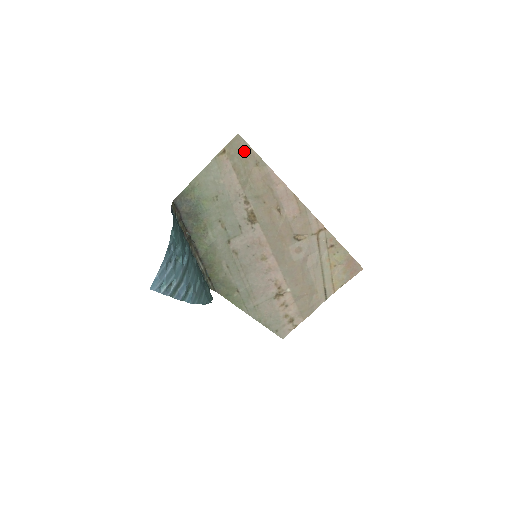
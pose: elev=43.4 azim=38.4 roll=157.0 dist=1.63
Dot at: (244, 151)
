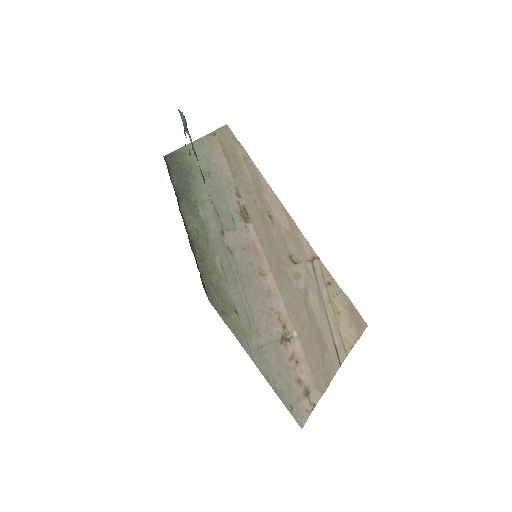
Dot at: (233, 142)
